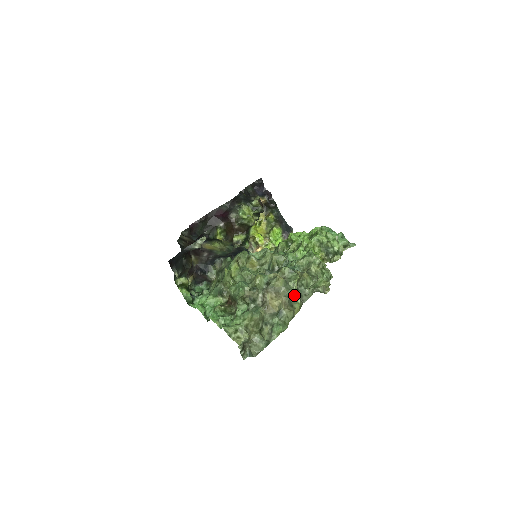
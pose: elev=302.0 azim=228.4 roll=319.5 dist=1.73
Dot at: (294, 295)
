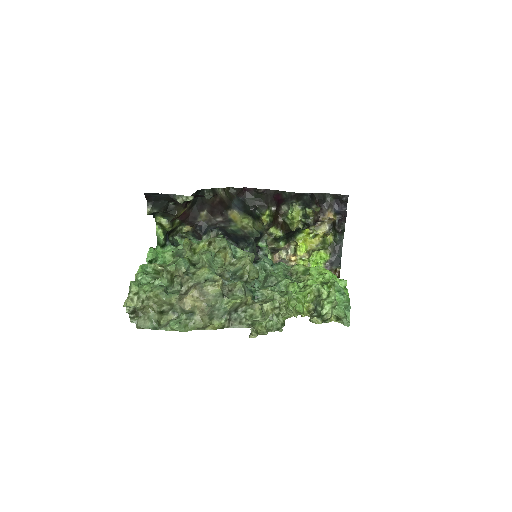
Dot at: (221, 312)
